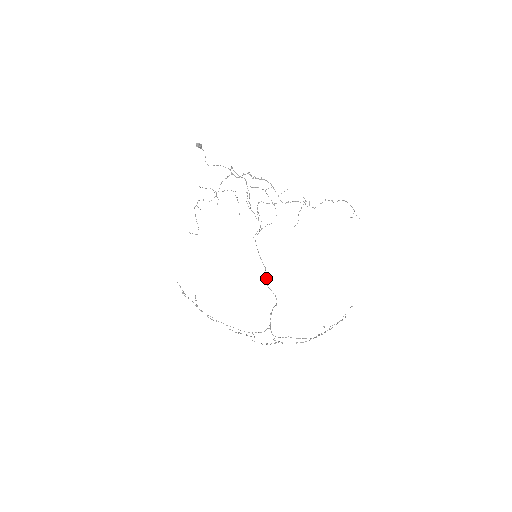
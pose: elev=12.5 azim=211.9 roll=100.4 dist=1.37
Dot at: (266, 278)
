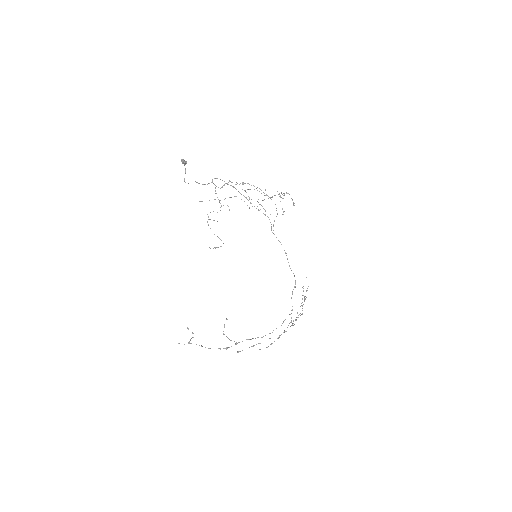
Dot at: (288, 262)
